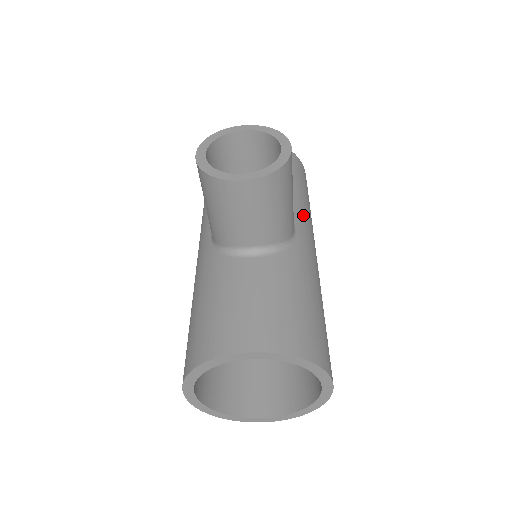
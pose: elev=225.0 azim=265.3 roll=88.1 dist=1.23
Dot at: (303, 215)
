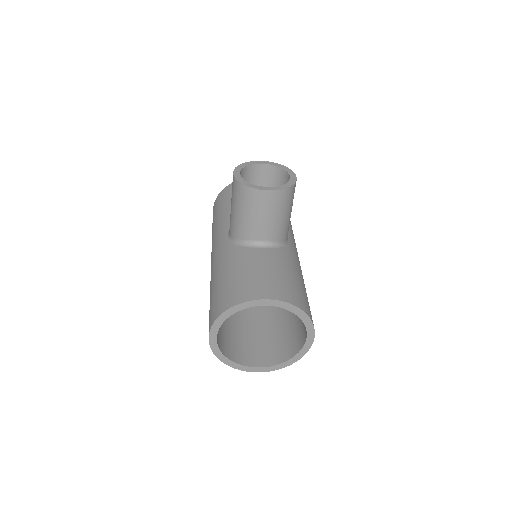
Dot at: (291, 231)
